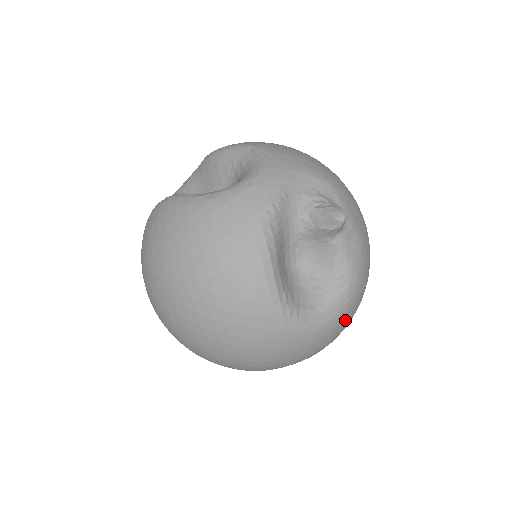
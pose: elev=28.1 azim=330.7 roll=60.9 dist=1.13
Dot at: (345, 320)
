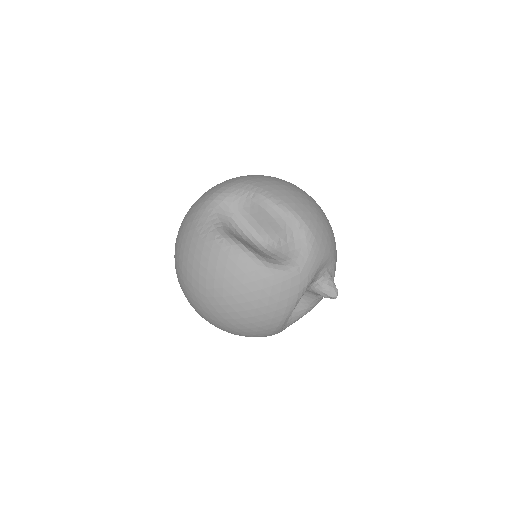
Dot at: occluded
